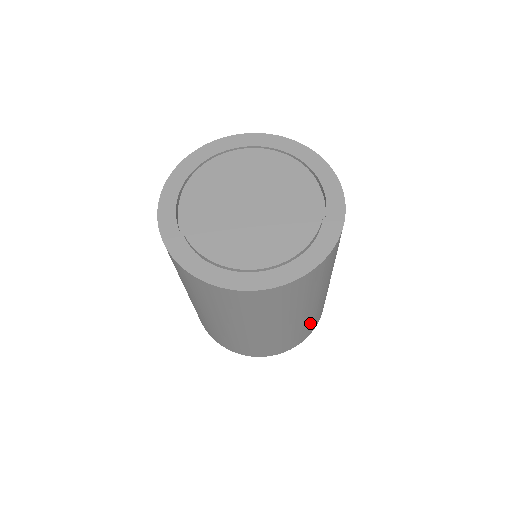
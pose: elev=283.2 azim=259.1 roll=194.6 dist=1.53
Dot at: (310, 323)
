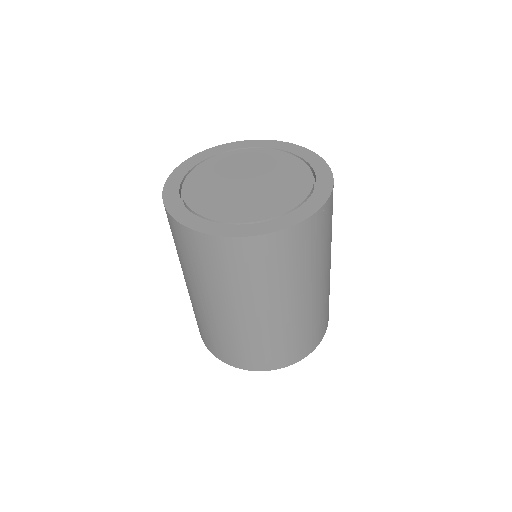
Dot at: (265, 345)
